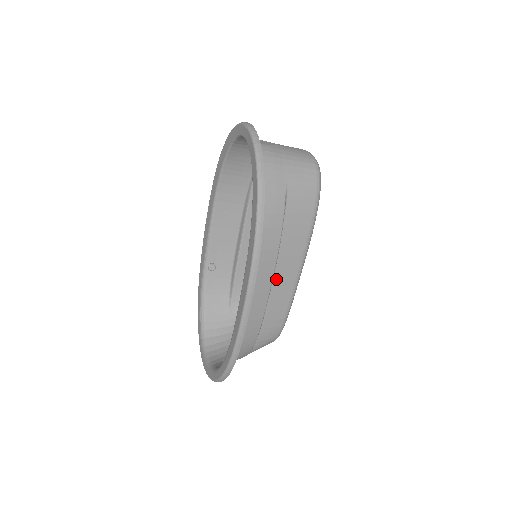
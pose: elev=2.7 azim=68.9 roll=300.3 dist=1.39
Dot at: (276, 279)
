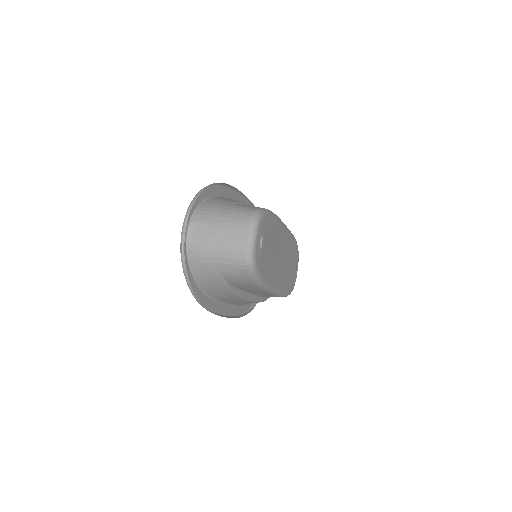
Dot at: (254, 293)
